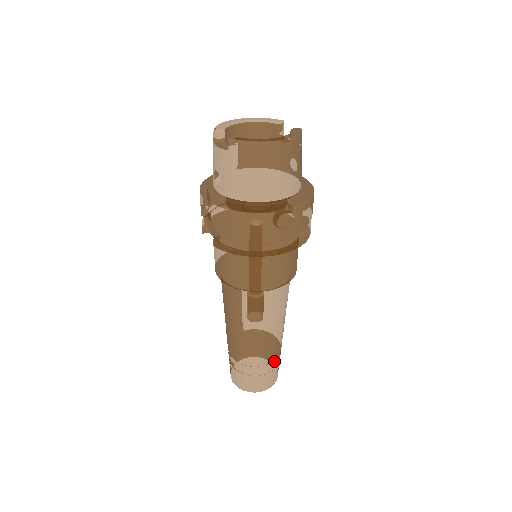
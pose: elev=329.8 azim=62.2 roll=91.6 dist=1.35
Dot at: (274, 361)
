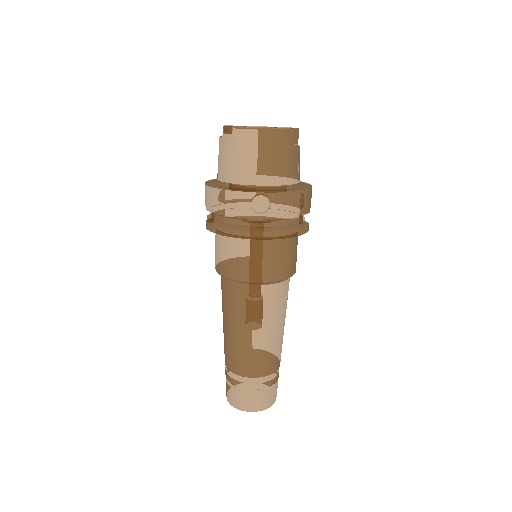
Dot at: (263, 378)
